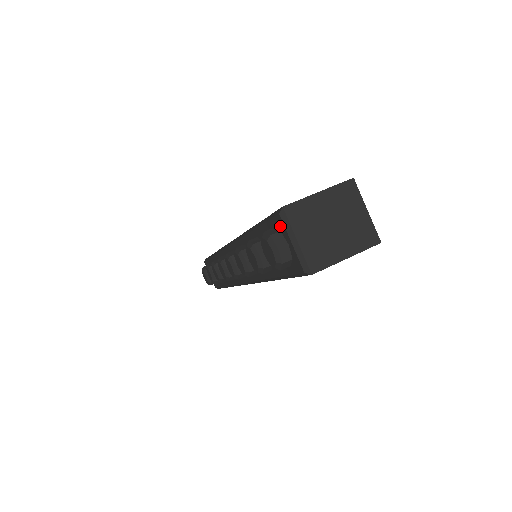
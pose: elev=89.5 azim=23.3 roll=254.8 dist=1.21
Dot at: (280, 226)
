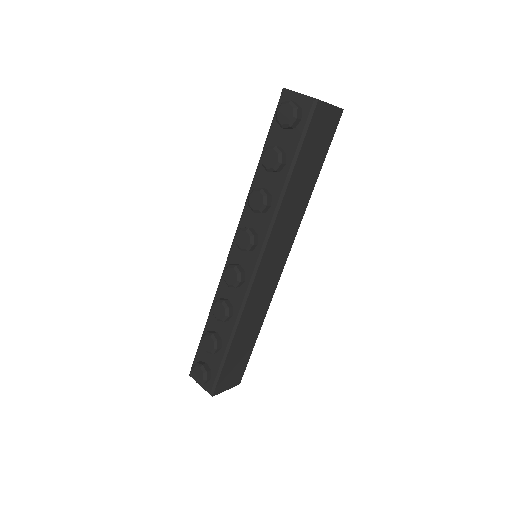
Dot at: (286, 99)
